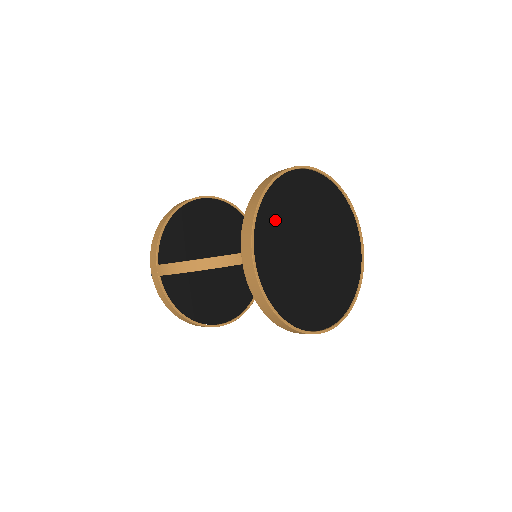
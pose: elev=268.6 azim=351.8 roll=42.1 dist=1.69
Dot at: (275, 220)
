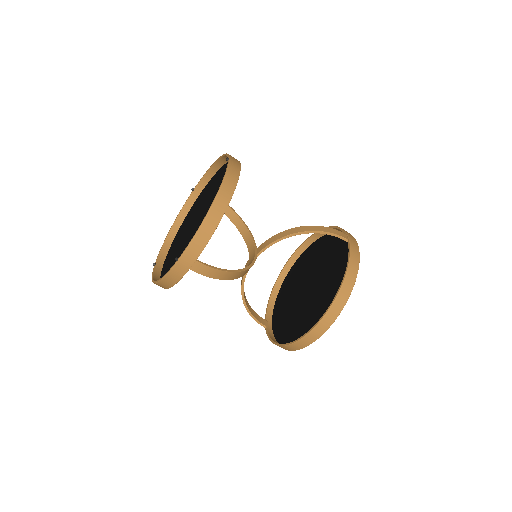
Dot at: occluded
